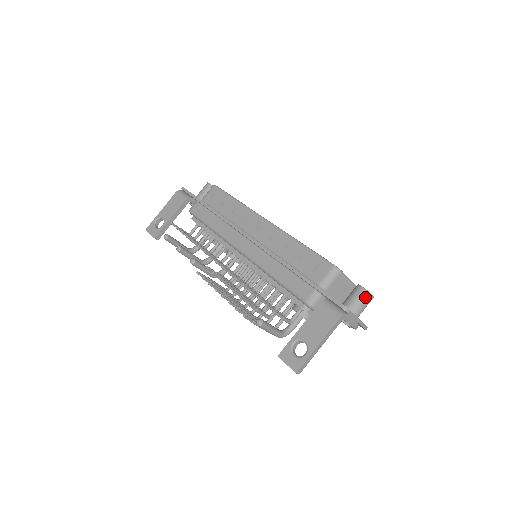
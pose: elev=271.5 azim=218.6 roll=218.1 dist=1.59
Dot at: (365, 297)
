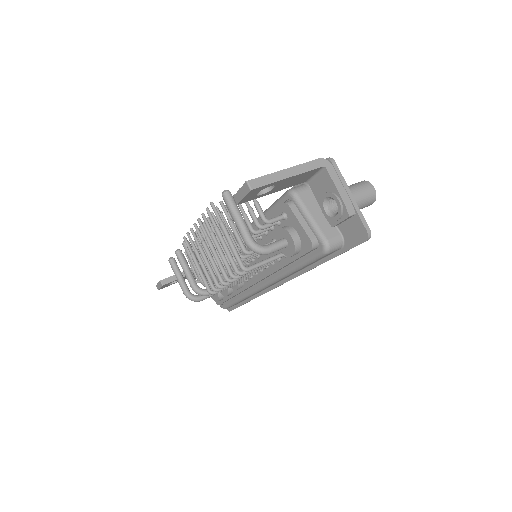
Dot at: (362, 183)
